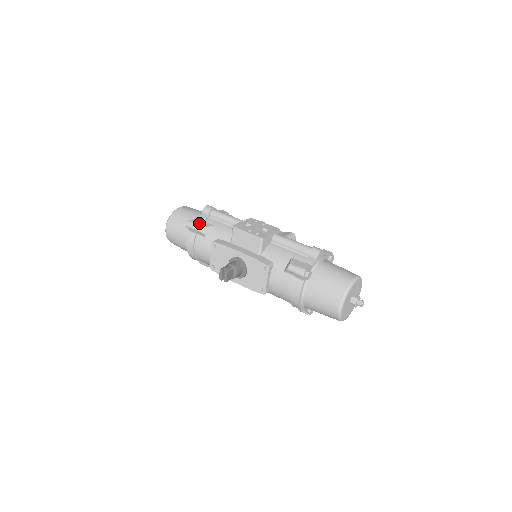
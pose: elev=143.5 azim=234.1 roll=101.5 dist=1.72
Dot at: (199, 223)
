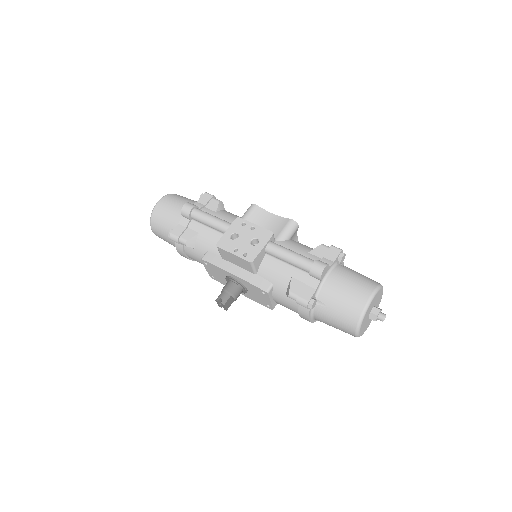
Dot at: (181, 234)
